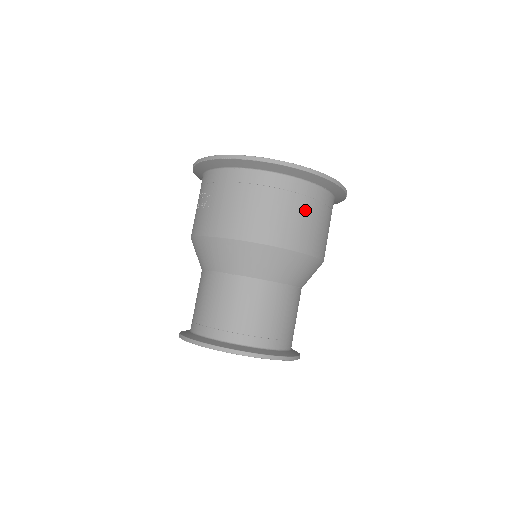
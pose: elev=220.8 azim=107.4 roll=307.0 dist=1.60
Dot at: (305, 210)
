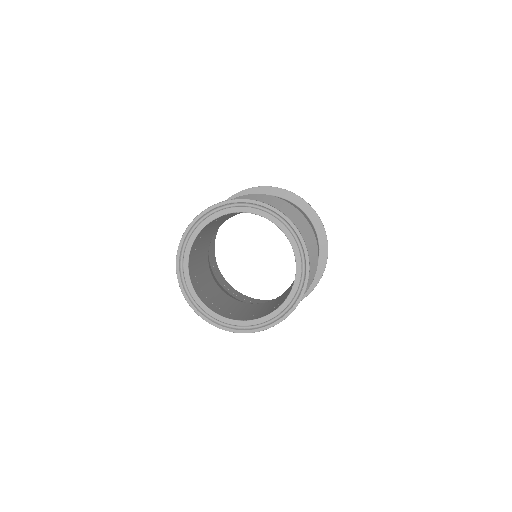
Dot at: occluded
